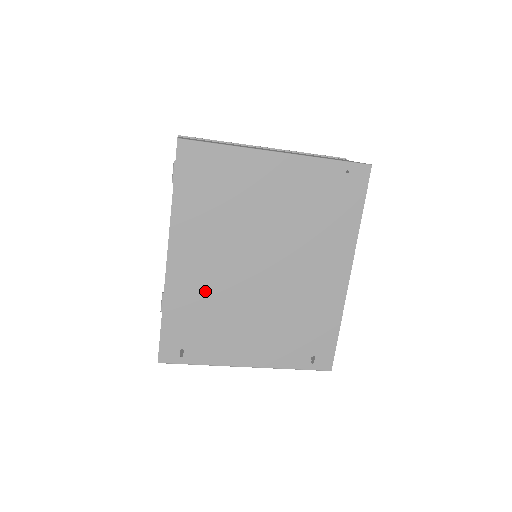
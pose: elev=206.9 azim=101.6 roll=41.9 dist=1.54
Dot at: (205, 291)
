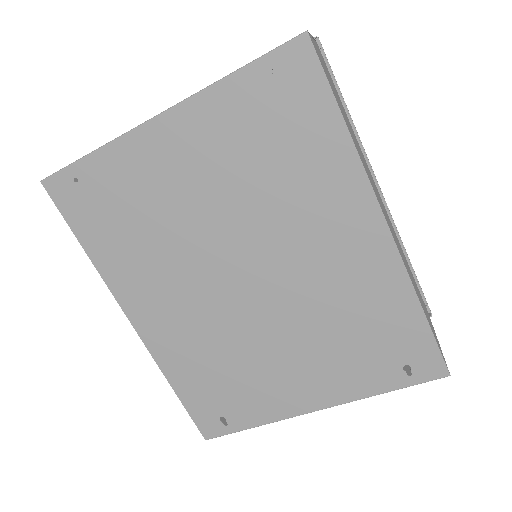
Dot at: (198, 341)
